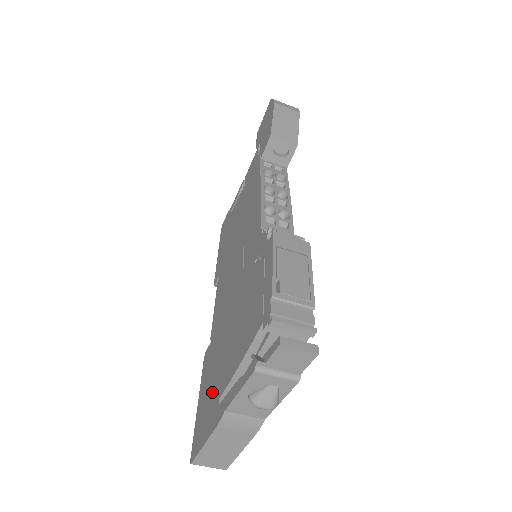
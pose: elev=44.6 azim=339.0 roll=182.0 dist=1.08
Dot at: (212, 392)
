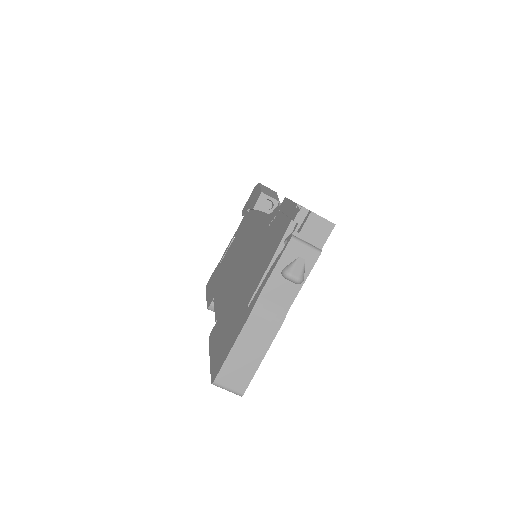
Dot at: (234, 320)
